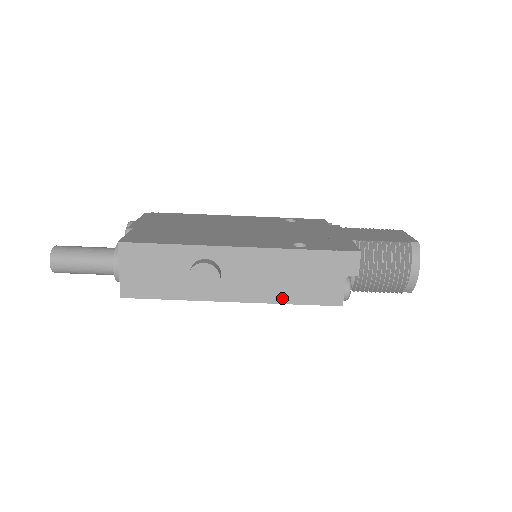
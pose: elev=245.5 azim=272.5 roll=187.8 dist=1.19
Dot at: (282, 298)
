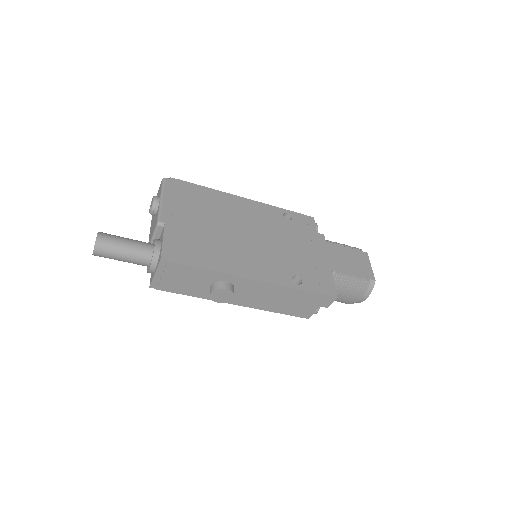
Dot at: (270, 309)
